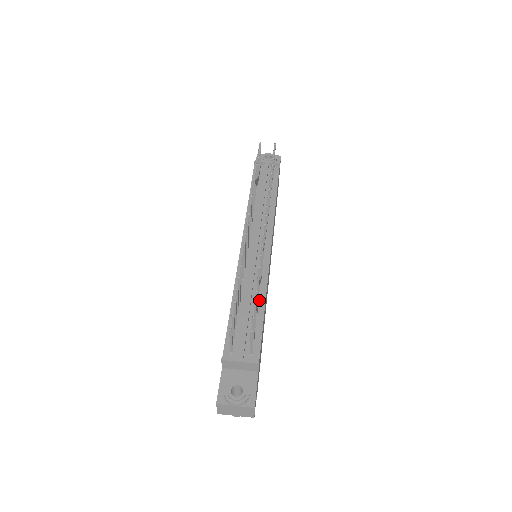
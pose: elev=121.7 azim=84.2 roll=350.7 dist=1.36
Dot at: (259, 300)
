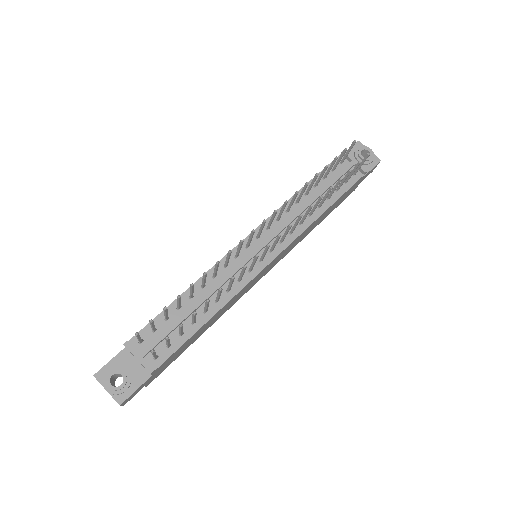
Dot at: (209, 310)
